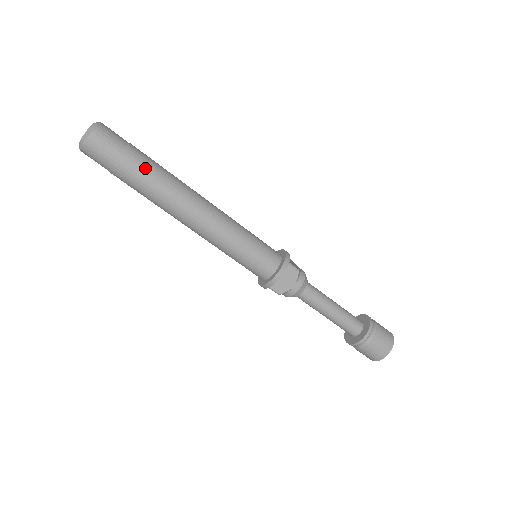
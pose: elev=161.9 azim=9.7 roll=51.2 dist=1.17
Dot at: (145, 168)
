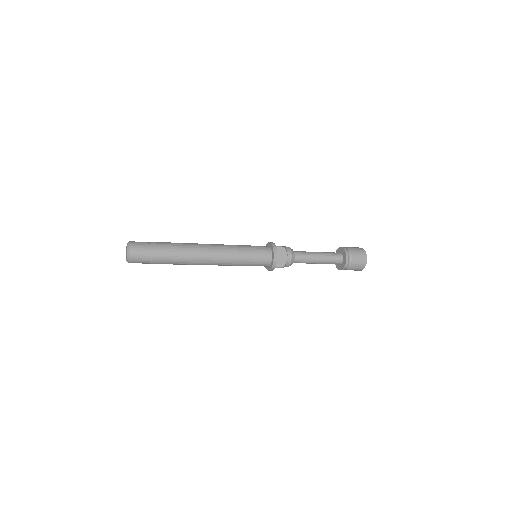
Dot at: (168, 248)
